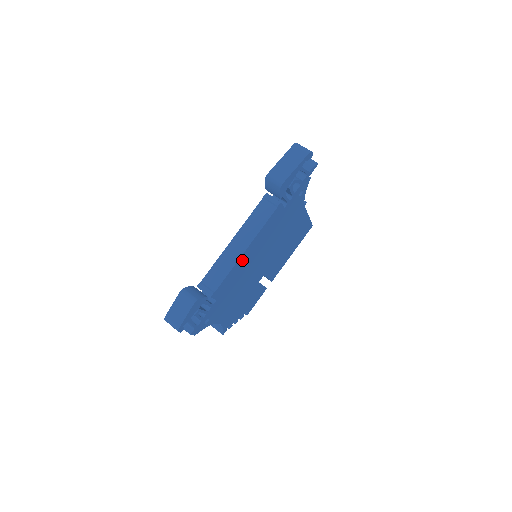
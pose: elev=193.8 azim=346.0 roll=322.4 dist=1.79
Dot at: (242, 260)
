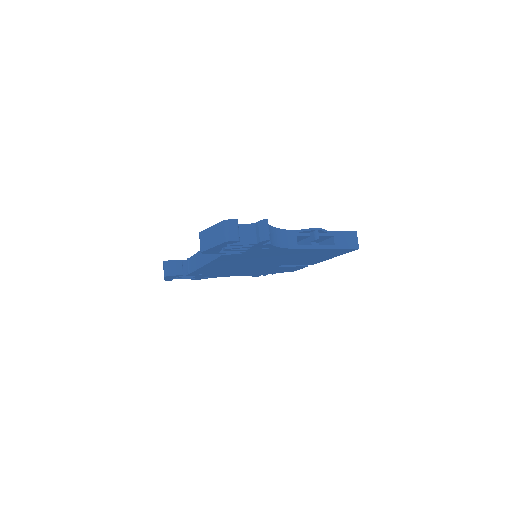
Dot at: (209, 267)
